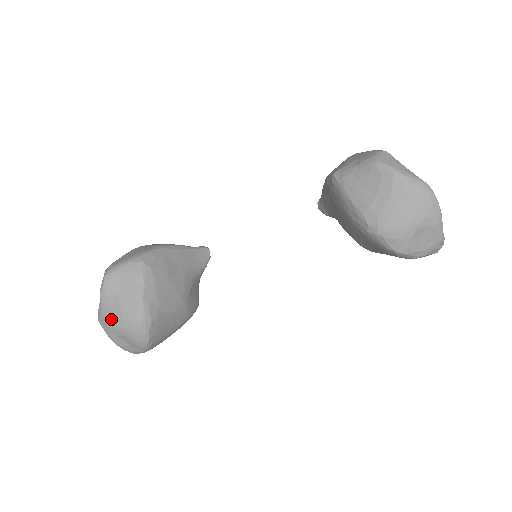
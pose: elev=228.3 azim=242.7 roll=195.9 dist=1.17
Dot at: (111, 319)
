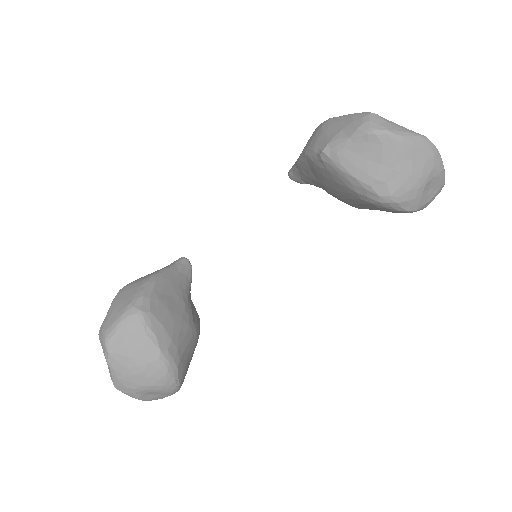
Dot at: (132, 383)
